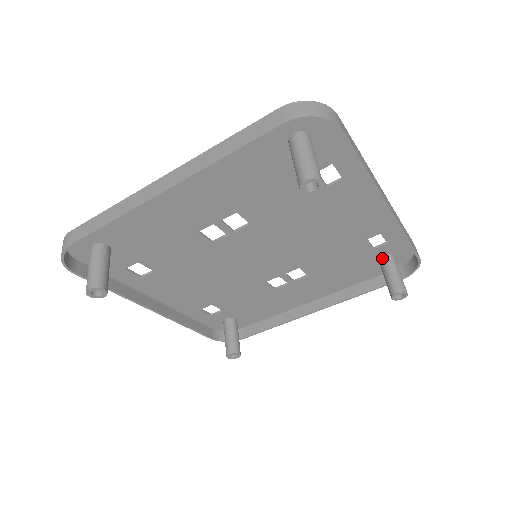
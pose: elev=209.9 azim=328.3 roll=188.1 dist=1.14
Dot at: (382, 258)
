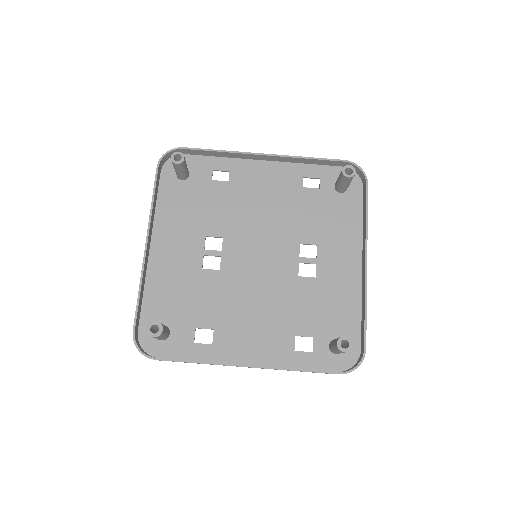
Dot at: (335, 188)
